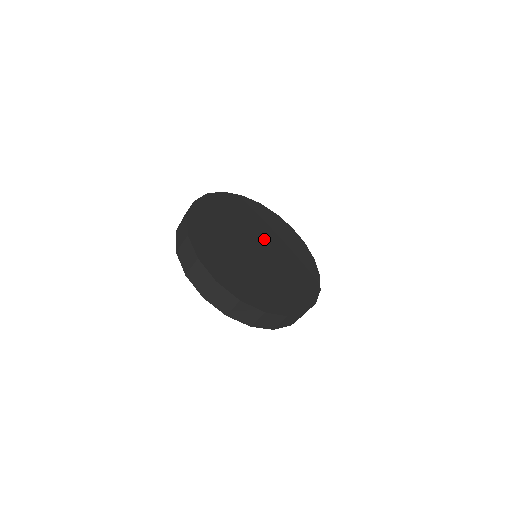
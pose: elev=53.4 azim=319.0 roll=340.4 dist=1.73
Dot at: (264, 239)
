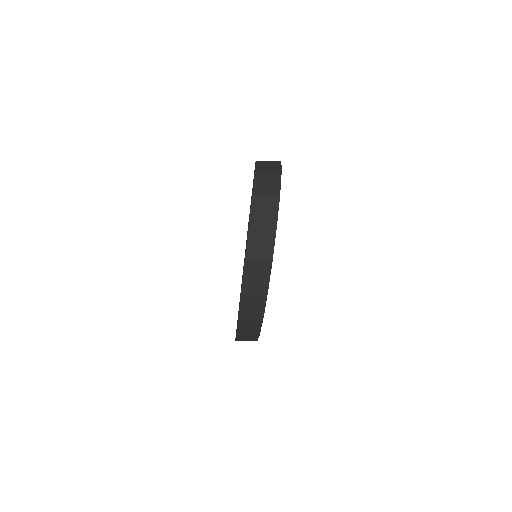
Dot at: occluded
